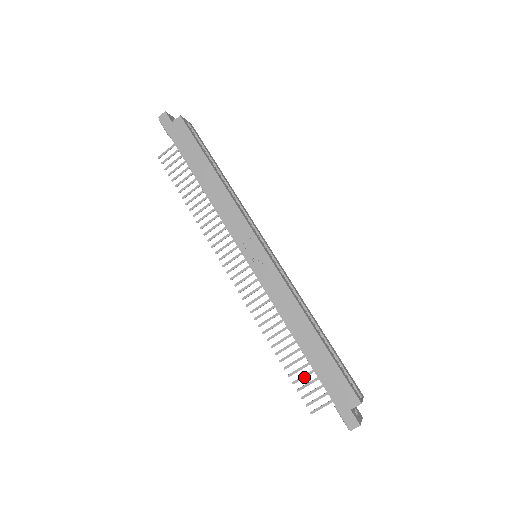
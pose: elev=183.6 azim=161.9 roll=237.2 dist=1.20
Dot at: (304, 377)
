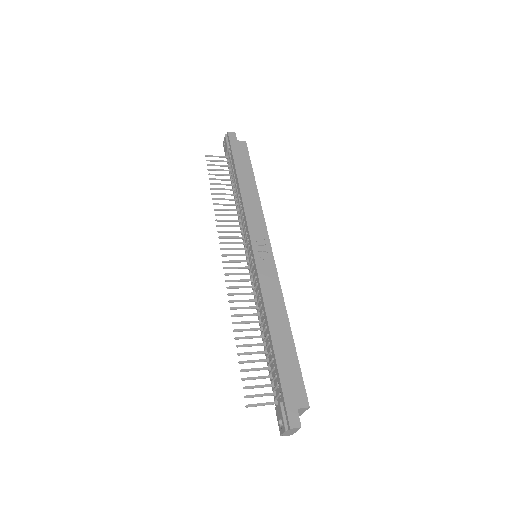
Dot at: (254, 370)
